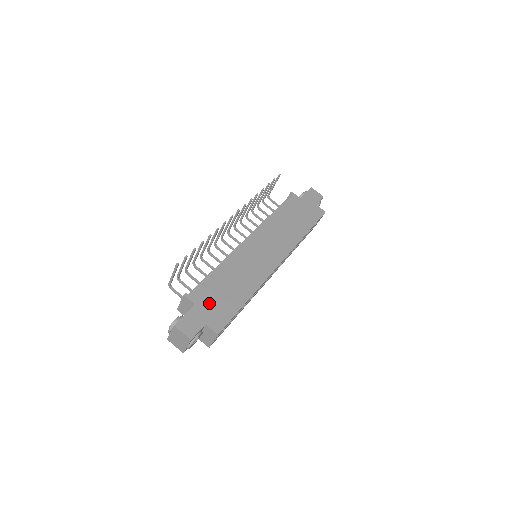
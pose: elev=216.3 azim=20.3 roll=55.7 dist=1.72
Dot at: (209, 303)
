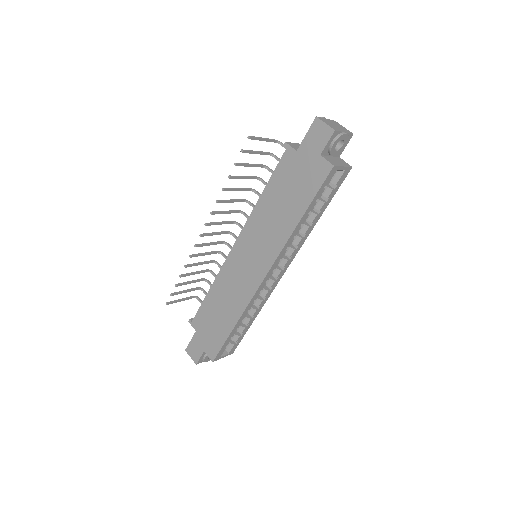
Dot at: (205, 330)
